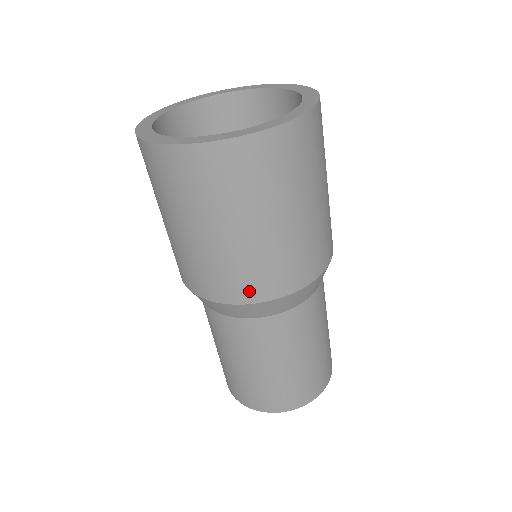
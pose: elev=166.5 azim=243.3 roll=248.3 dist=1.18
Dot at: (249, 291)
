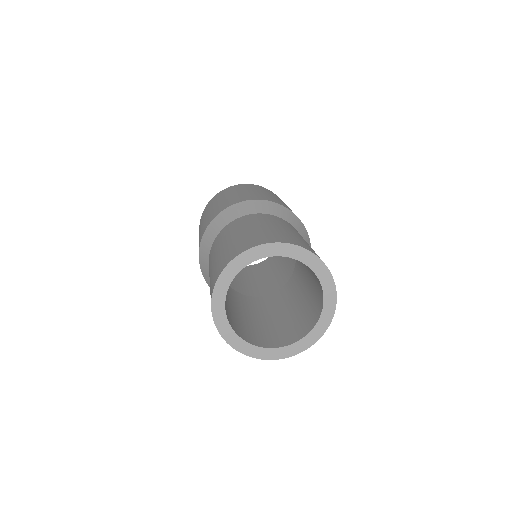
Dot at: (287, 207)
